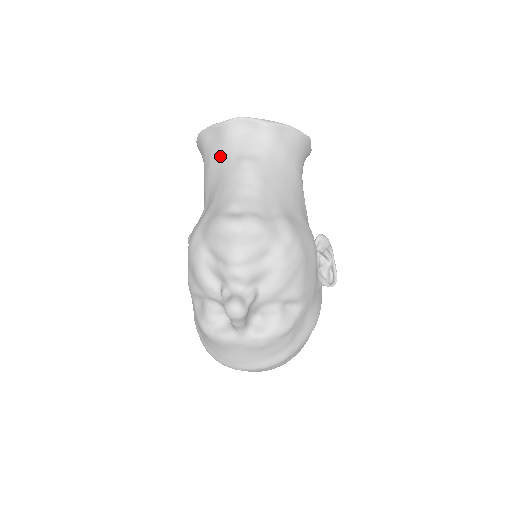
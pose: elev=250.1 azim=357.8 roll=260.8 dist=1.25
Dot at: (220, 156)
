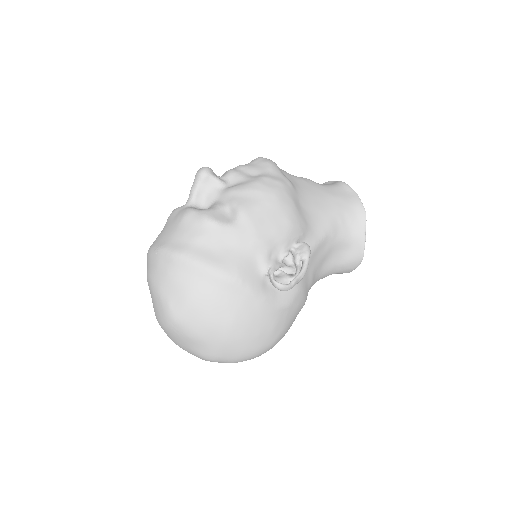
Dot at: occluded
